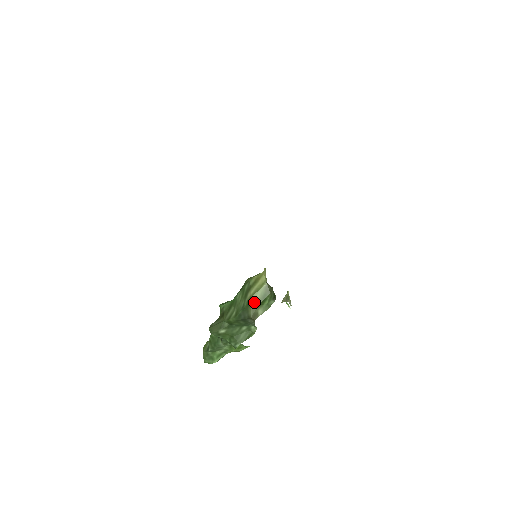
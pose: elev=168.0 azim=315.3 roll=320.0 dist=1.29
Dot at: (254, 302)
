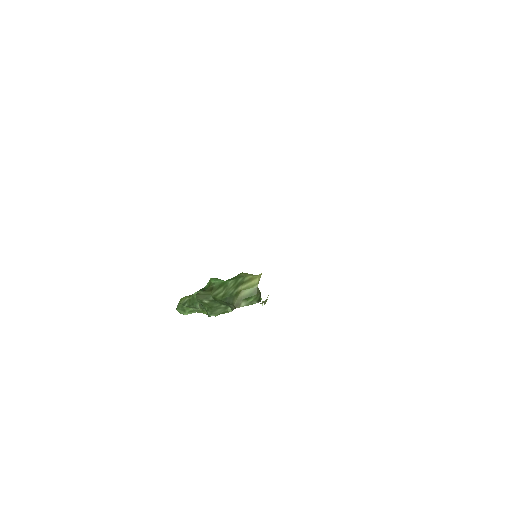
Dot at: (242, 295)
